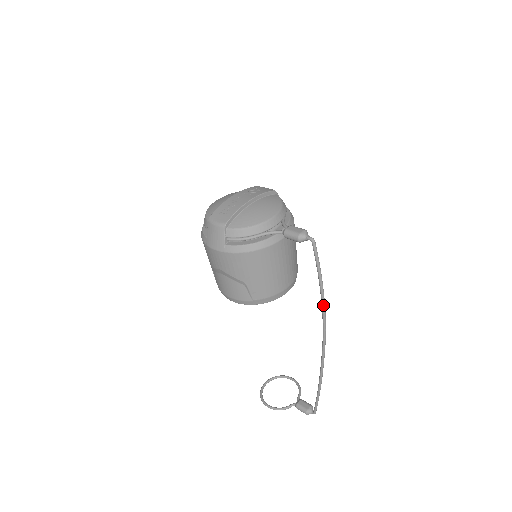
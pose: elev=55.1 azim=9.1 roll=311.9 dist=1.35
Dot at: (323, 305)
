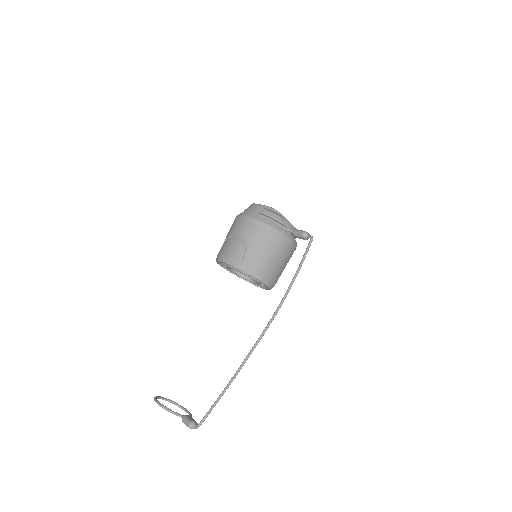
Dot at: (288, 289)
